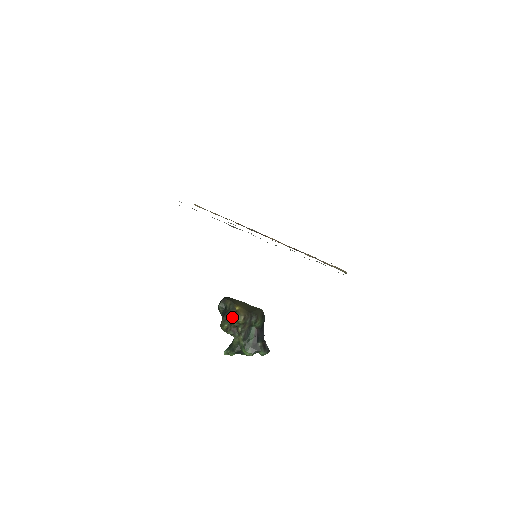
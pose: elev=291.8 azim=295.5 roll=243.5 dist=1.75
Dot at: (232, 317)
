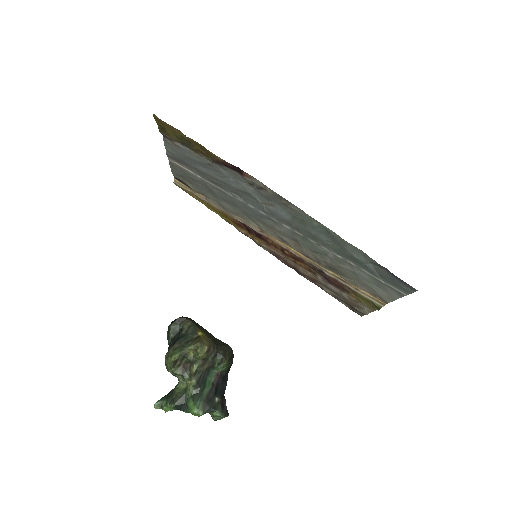
Dot at: (189, 344)
